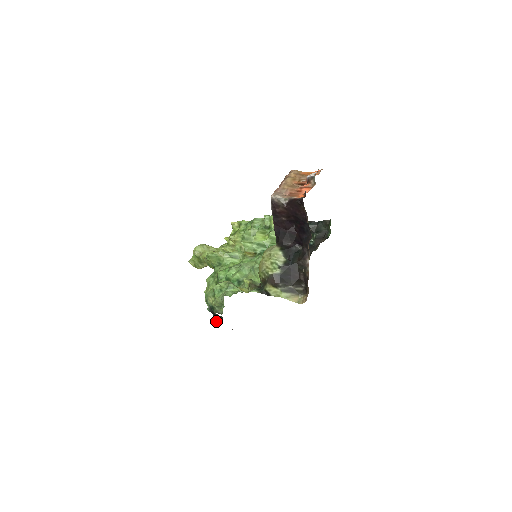
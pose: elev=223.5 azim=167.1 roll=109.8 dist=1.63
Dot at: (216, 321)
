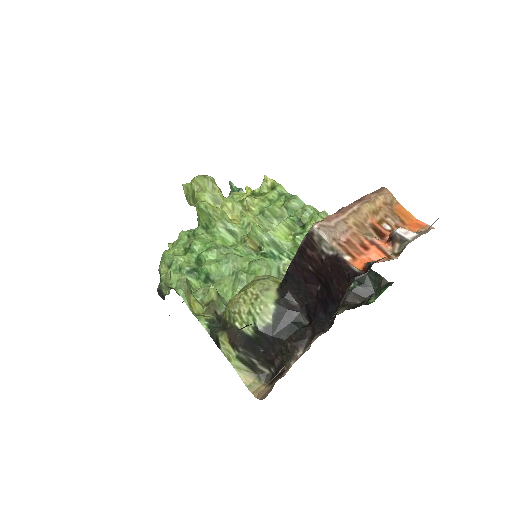
Dot at: (160, 290)
